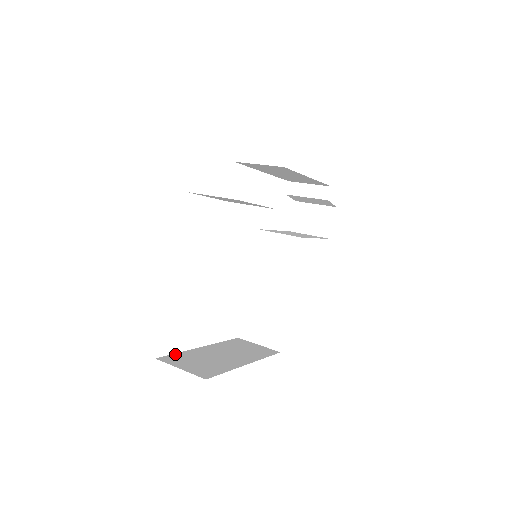
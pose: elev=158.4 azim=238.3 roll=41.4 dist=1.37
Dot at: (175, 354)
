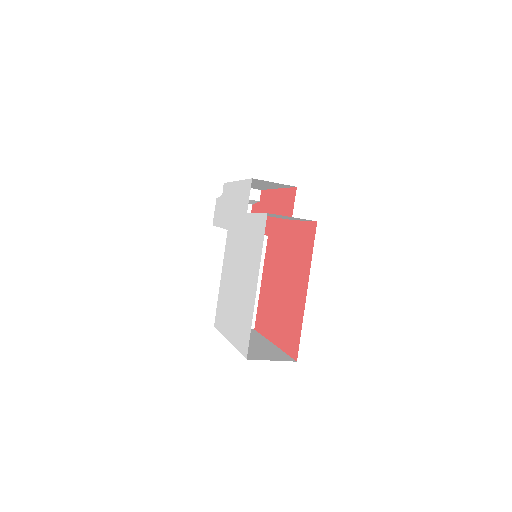
Dot at: (241, 352)
